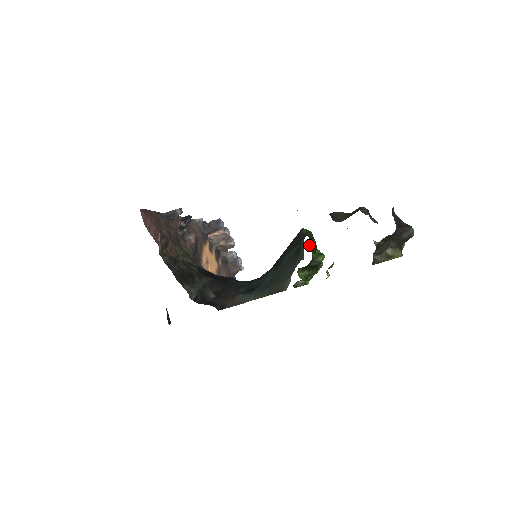
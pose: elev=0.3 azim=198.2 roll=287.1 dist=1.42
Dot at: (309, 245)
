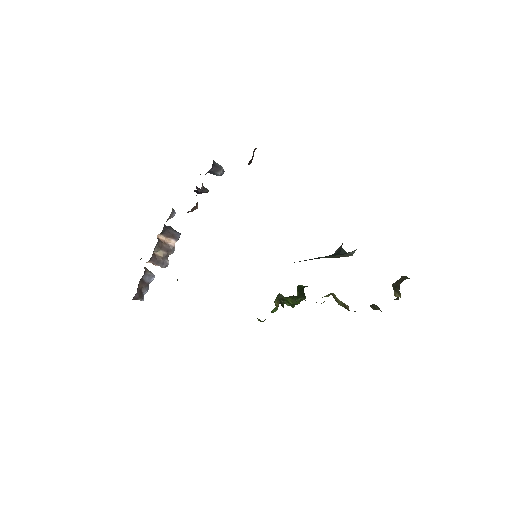
Dot at: occluded
